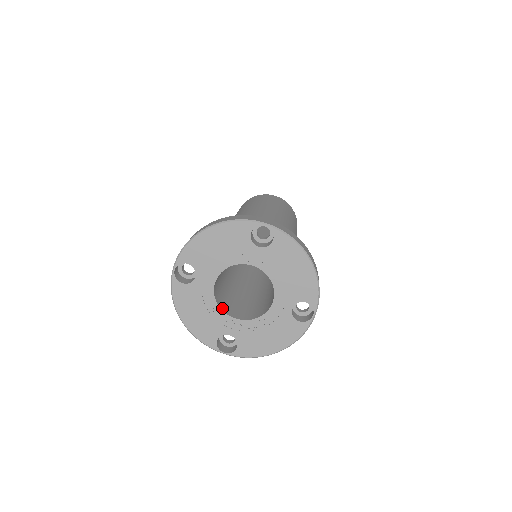
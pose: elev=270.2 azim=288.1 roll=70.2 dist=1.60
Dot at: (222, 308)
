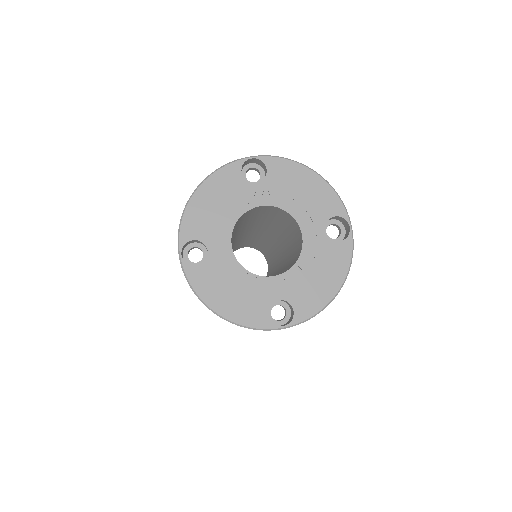
Dot at: (253, 274)
